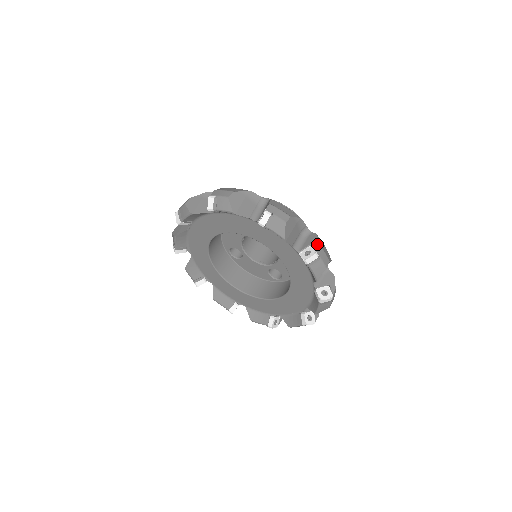
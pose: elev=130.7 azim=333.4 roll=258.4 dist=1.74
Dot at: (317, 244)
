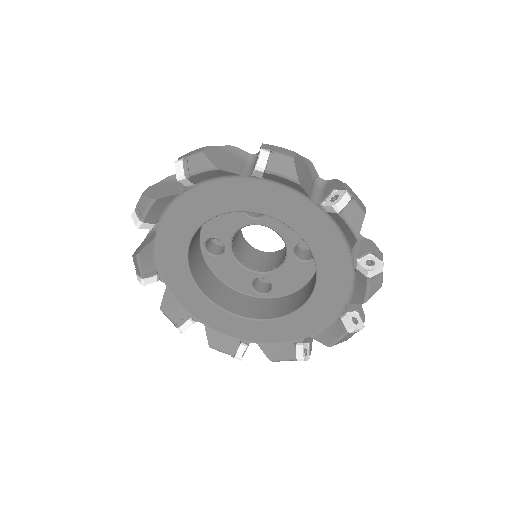
Dot at: (381, 253)
